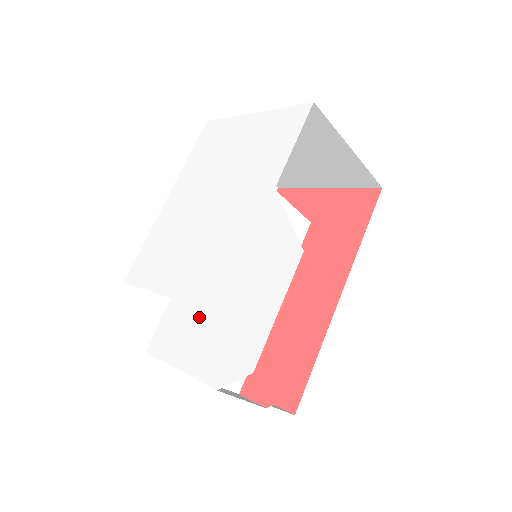
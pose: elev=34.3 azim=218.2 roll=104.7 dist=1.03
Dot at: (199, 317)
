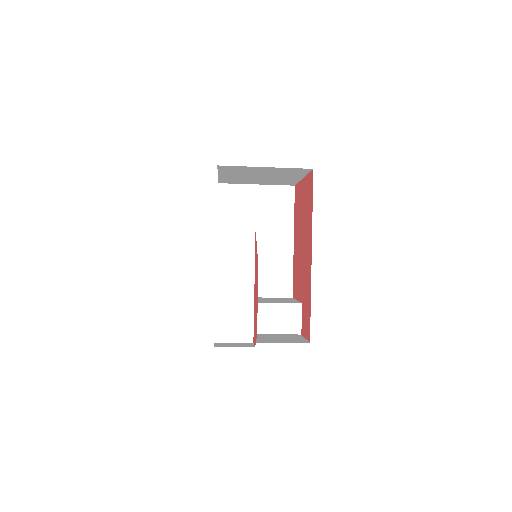
Dot at: occluded
